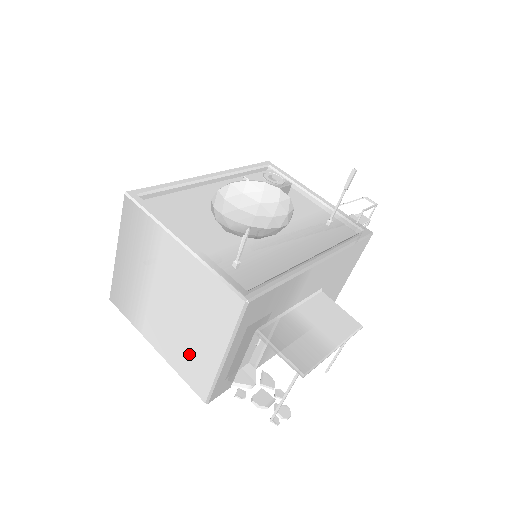
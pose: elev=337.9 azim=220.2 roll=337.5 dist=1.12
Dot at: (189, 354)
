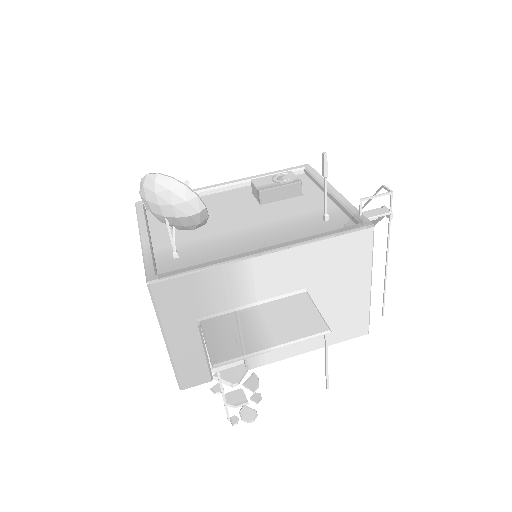
Dot at: occluded
